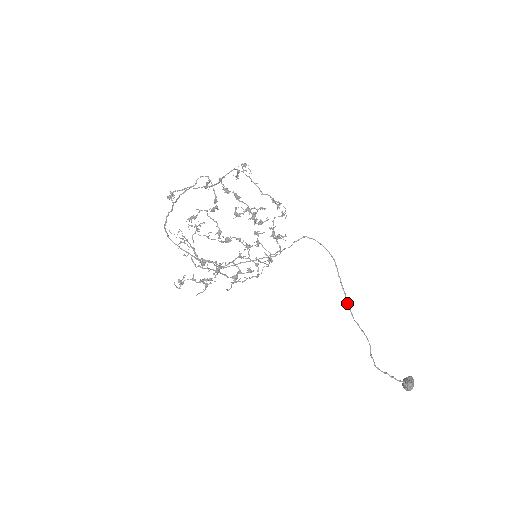
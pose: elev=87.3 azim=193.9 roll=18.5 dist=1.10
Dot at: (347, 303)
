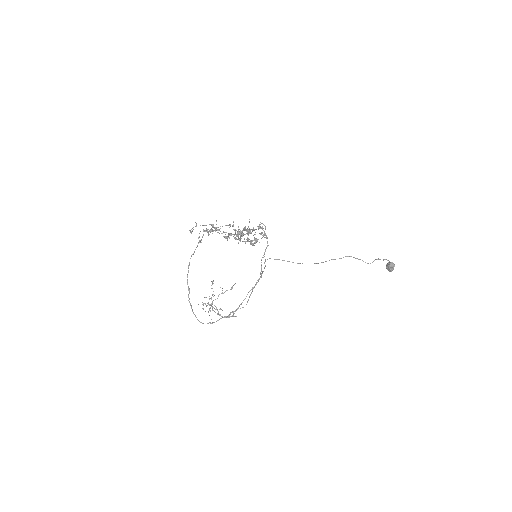
Dot at: occluded
